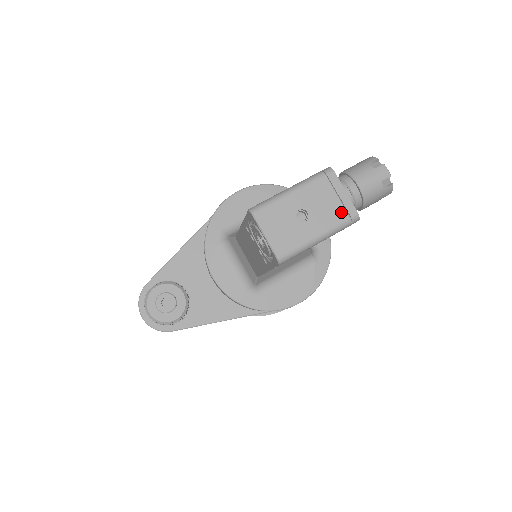
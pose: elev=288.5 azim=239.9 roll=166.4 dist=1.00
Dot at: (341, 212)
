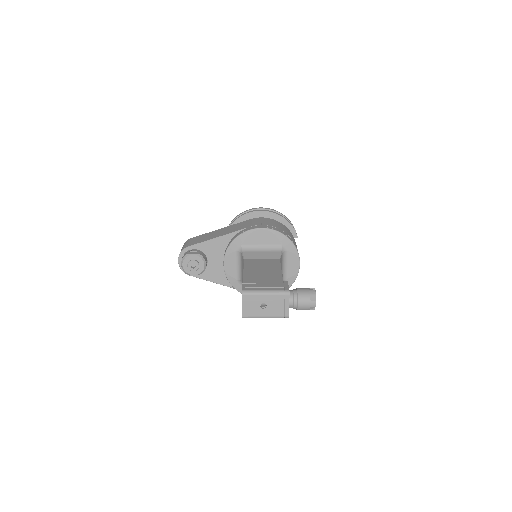
Dot at: (282, 313)
